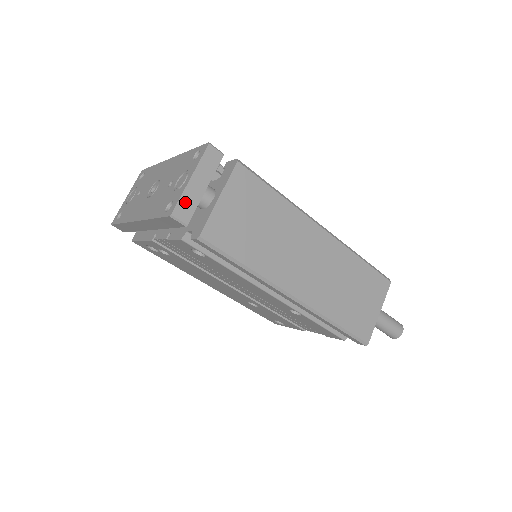
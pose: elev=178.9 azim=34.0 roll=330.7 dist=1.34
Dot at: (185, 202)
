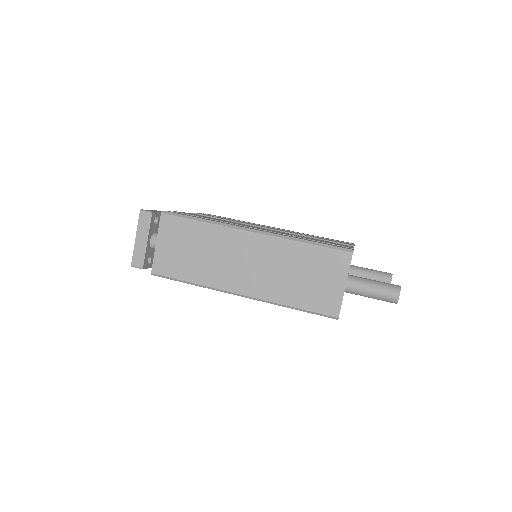
Dot at: (137, 255)
